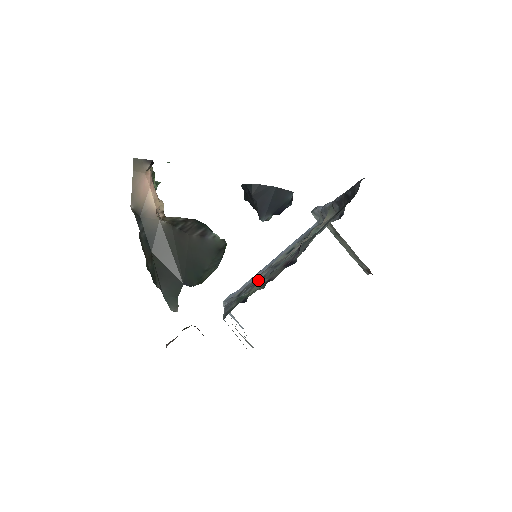
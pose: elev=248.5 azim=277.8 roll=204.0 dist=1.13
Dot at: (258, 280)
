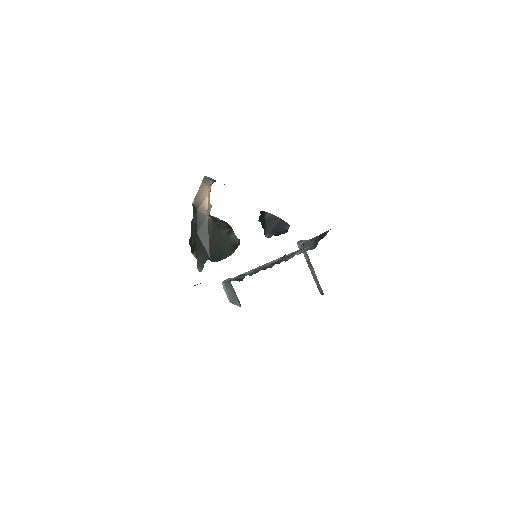
Dot at: occluded
